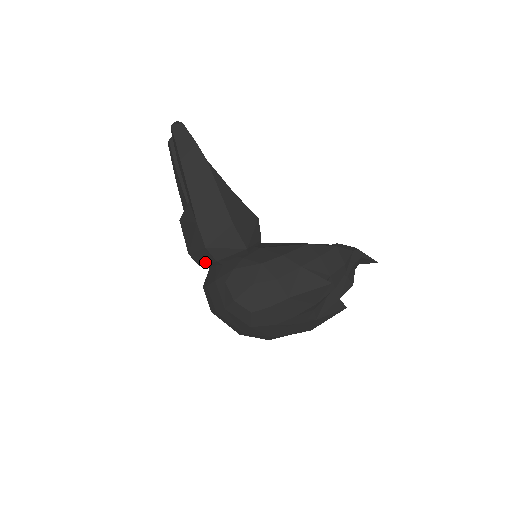
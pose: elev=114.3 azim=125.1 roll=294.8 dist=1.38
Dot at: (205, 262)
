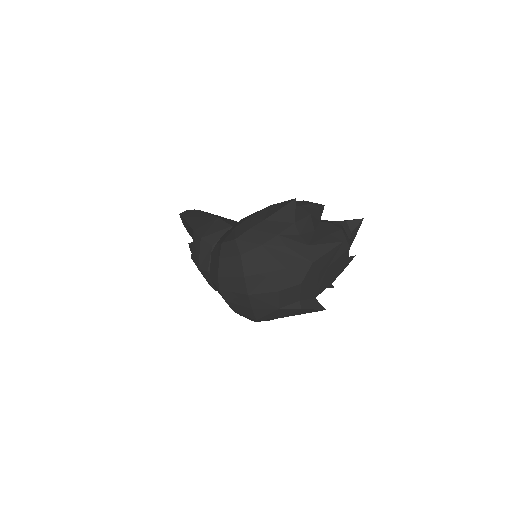
Dot at: (208, 260)
